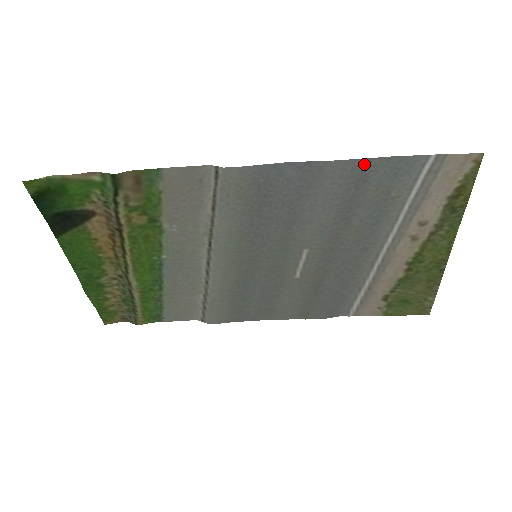
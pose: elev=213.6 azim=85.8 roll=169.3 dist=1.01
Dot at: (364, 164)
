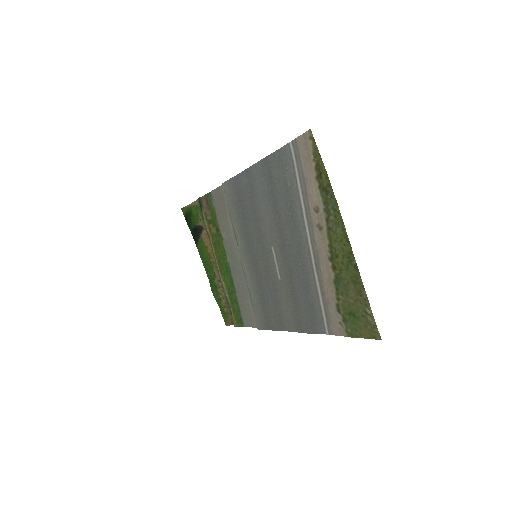
Dot at: (266, 162)
